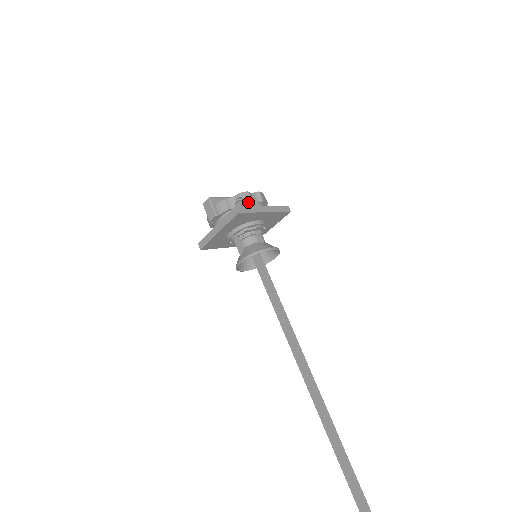
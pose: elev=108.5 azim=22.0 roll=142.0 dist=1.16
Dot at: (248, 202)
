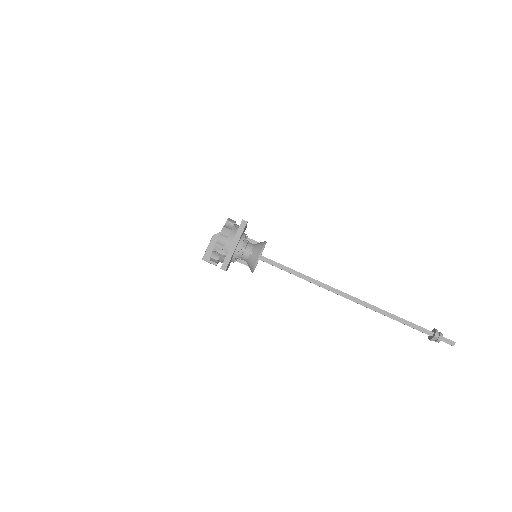
Dot at: (222, 249)
